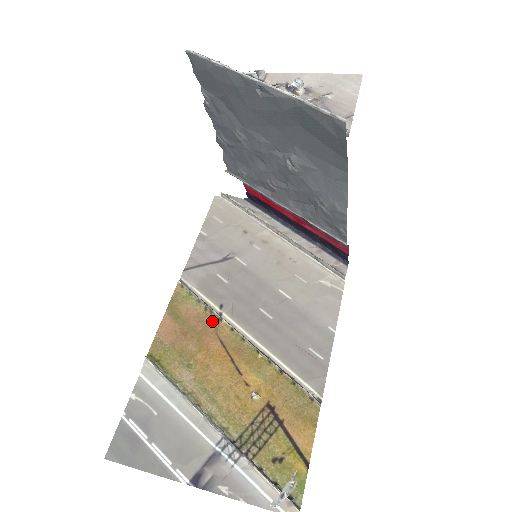
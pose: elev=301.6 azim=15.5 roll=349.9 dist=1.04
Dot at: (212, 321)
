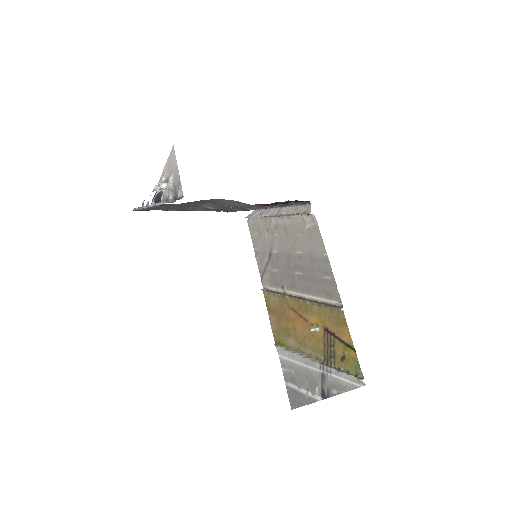
Dot at: (283, 300)
